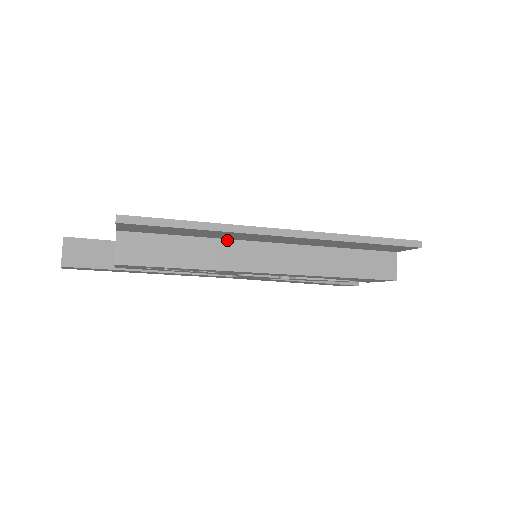
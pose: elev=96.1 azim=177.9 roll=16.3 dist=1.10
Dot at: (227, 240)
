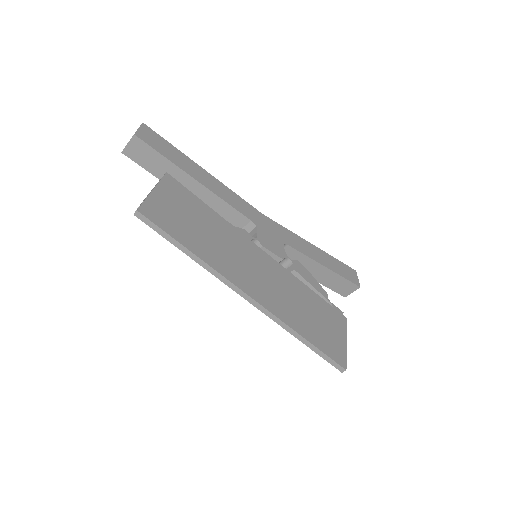
Dot at: occluded
